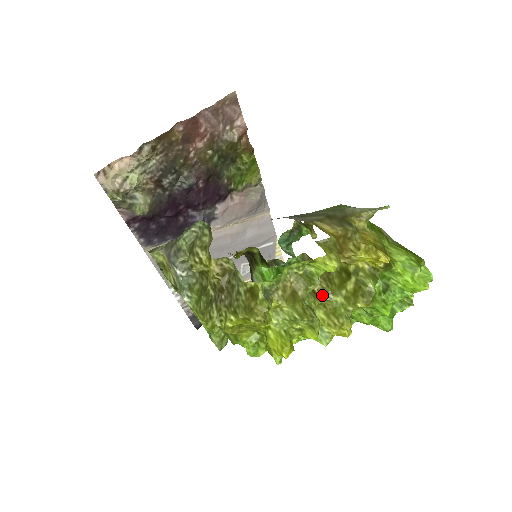
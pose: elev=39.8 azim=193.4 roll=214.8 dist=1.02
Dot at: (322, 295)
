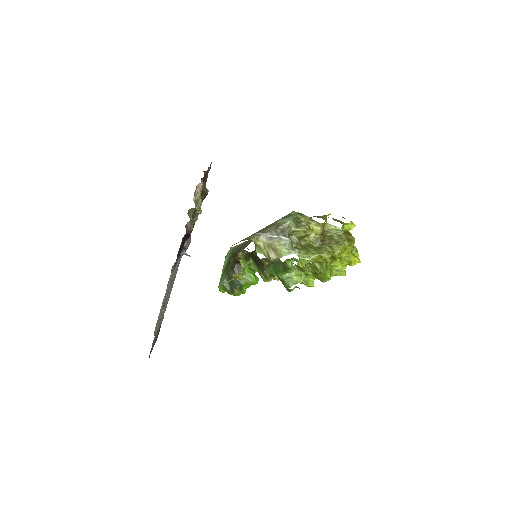
Dot at: occluded
